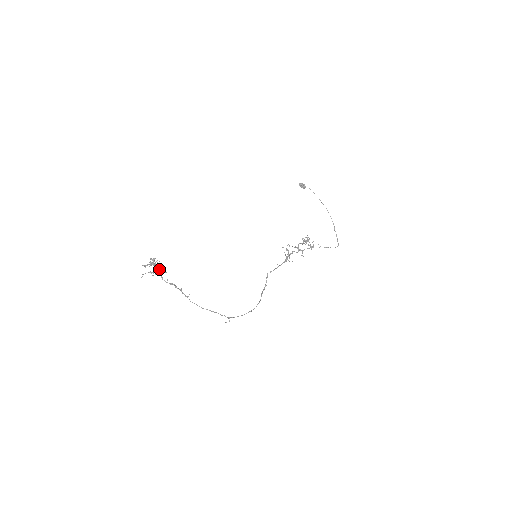
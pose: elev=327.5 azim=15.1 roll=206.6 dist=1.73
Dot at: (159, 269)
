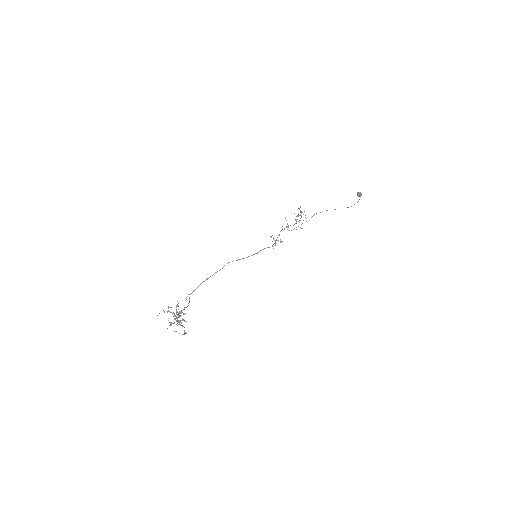
Dot at: occluded
